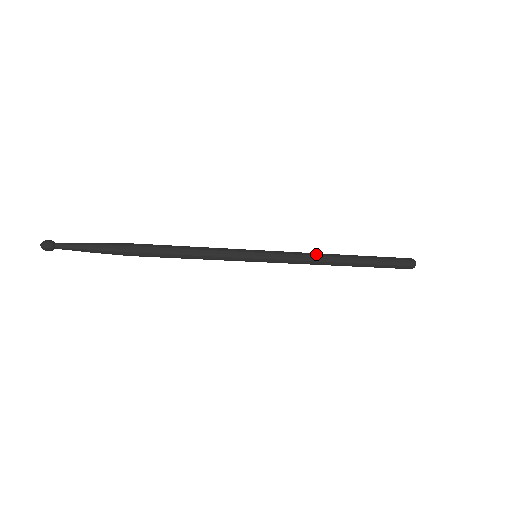
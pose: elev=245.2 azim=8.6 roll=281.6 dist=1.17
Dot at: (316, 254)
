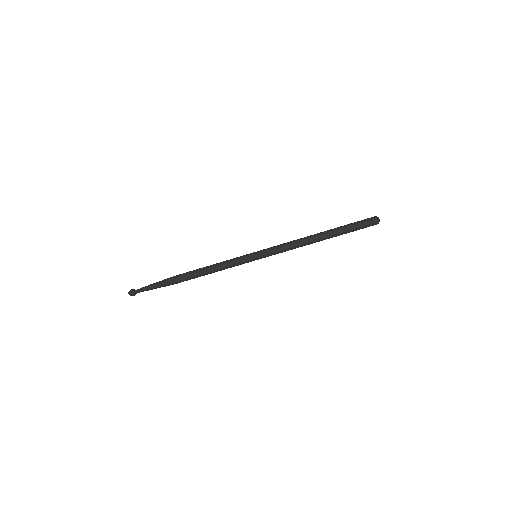
Dot at: (297, 240)
